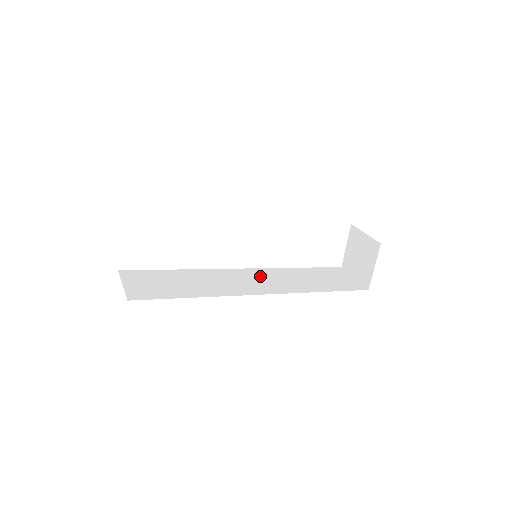
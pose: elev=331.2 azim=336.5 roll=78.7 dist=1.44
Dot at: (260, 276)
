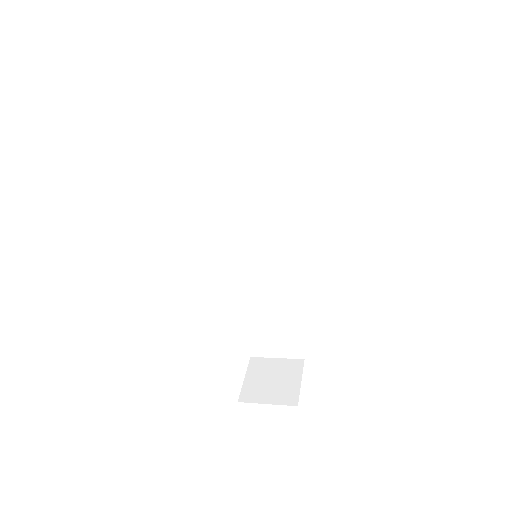
Dot at: occluded
